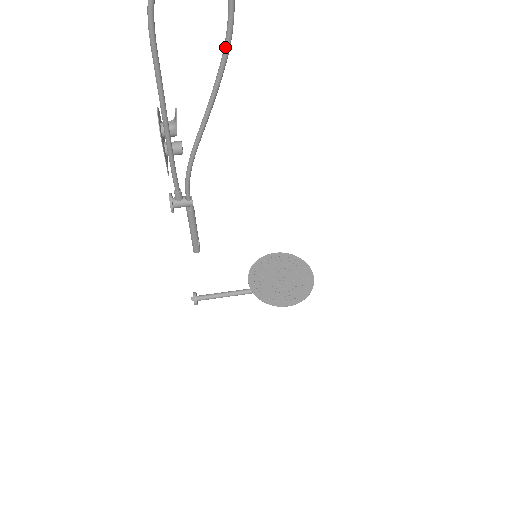
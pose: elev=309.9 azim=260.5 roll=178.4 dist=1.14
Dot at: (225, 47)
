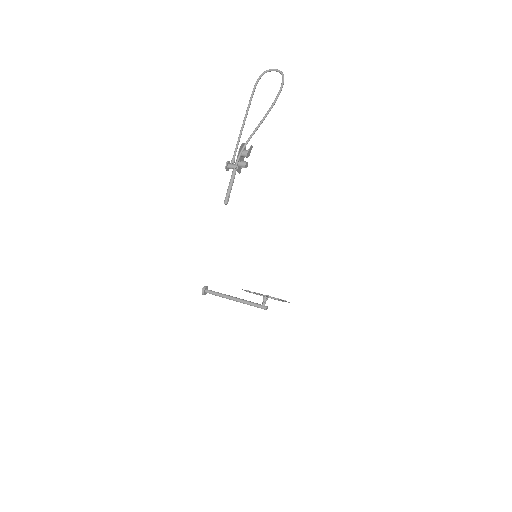
Dot at: (275, 99)
